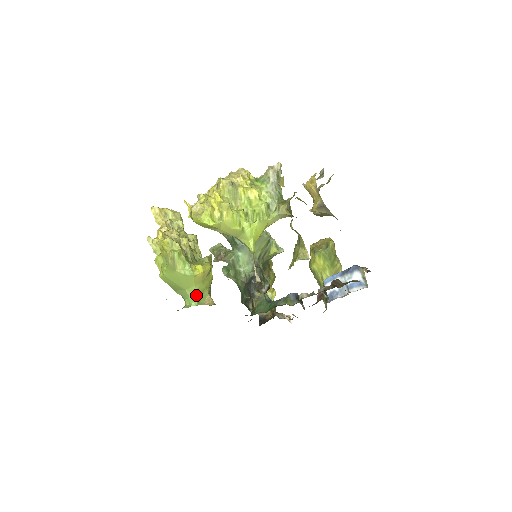
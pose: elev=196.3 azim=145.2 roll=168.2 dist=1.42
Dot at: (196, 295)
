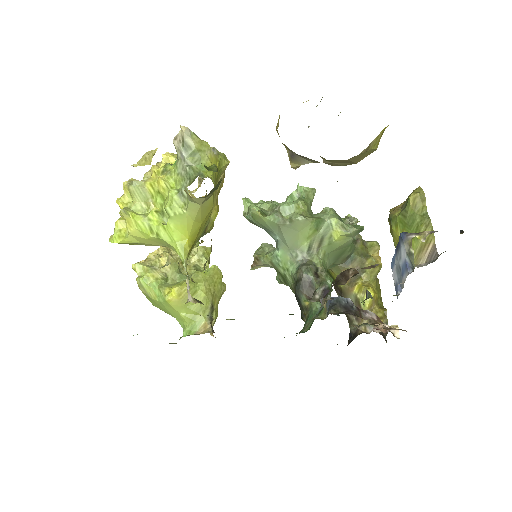
Dot at: (186, 323)
